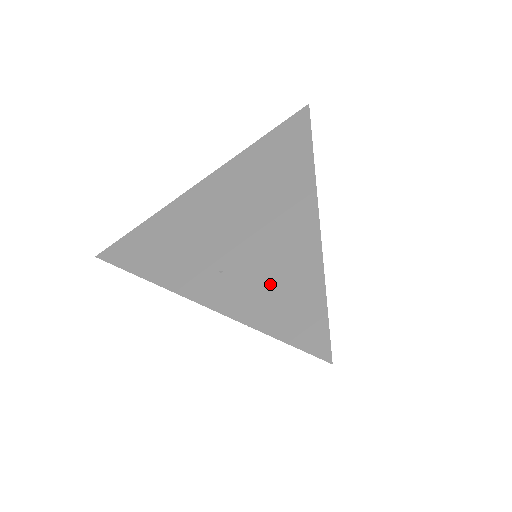
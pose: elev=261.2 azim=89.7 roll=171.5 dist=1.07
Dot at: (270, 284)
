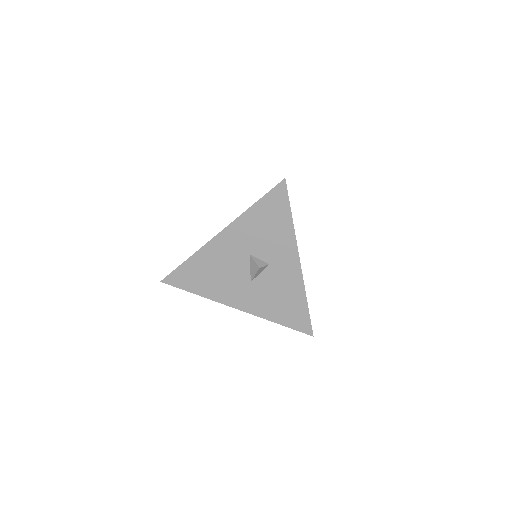
Dot at: occluded
